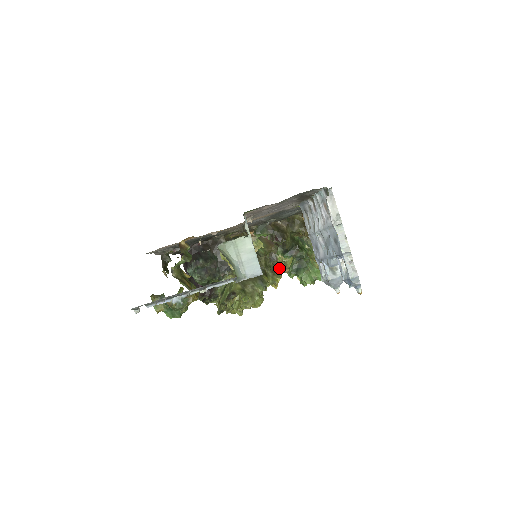
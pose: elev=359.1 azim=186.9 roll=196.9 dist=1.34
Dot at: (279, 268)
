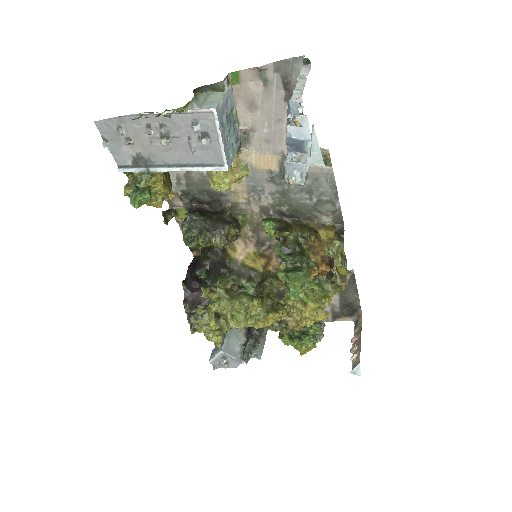
Dot at: (281, 308)
